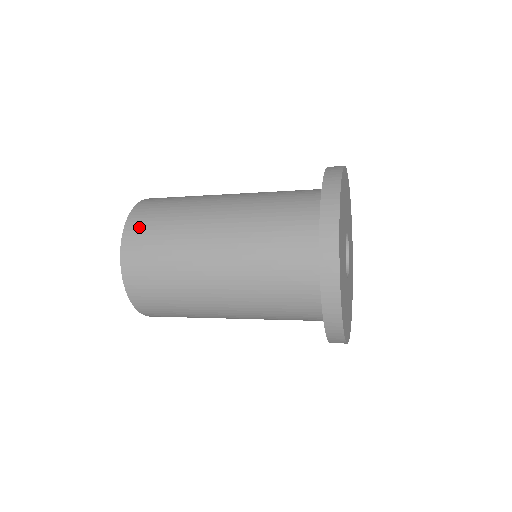
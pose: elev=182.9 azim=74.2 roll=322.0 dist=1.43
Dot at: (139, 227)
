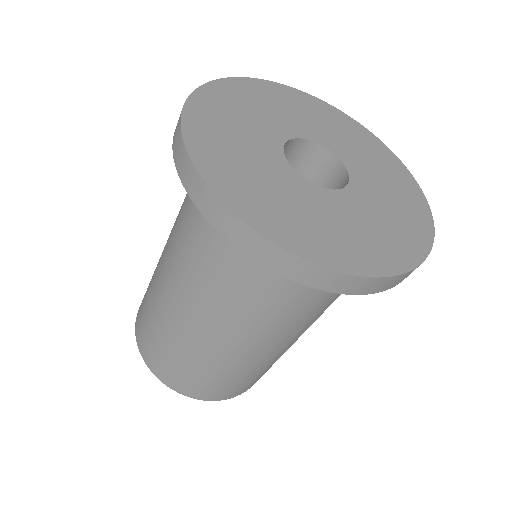
Dot at: occluded
